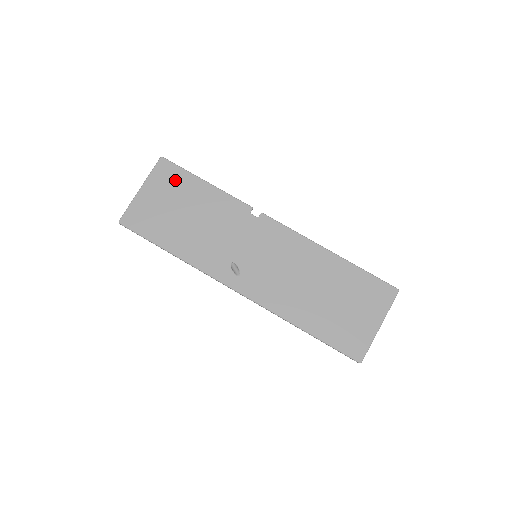
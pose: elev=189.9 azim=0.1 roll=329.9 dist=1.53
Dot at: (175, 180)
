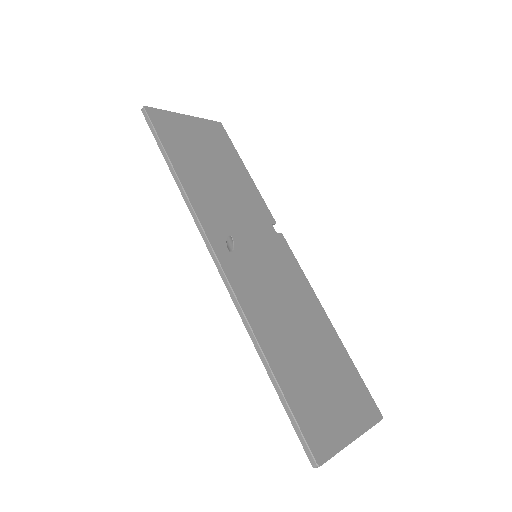
Dot at: (221, 142)
